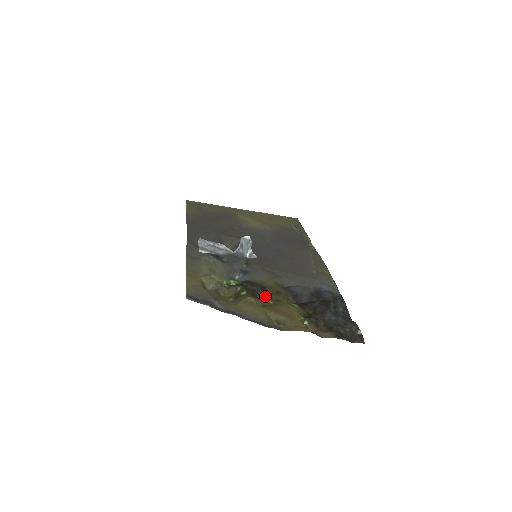
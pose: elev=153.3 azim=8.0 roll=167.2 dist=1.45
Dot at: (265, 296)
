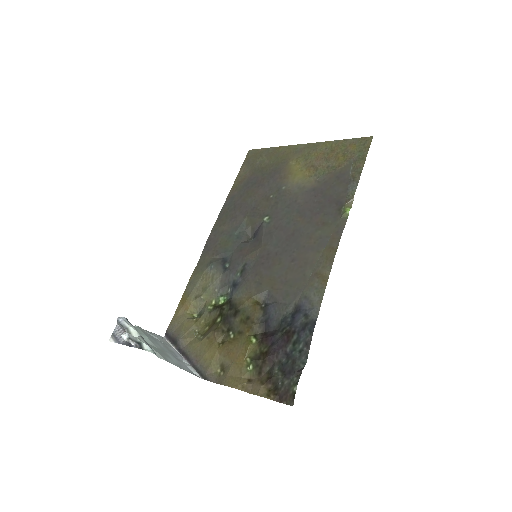
Dot at: (232, 326)
